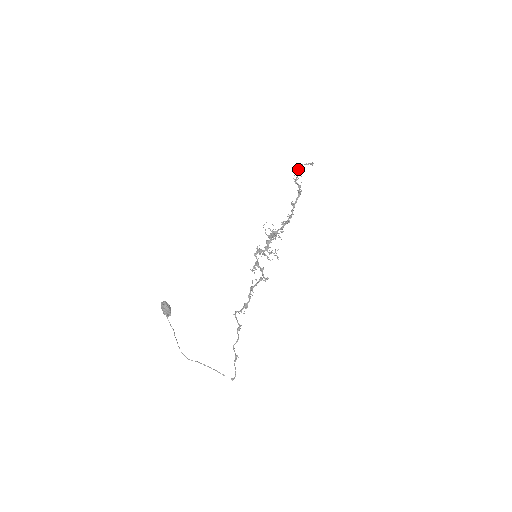
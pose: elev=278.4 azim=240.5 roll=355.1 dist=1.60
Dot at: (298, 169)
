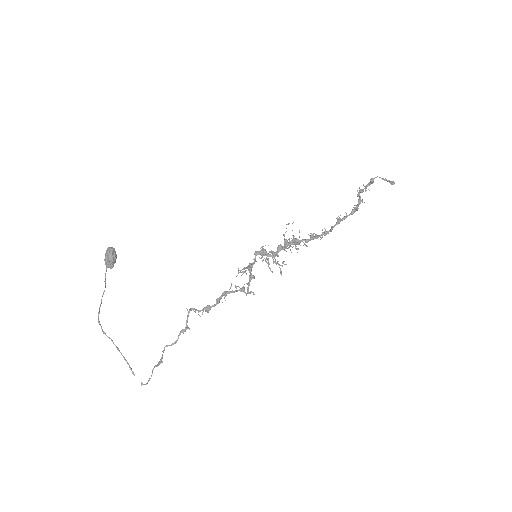
Dot at: (372, 179)
